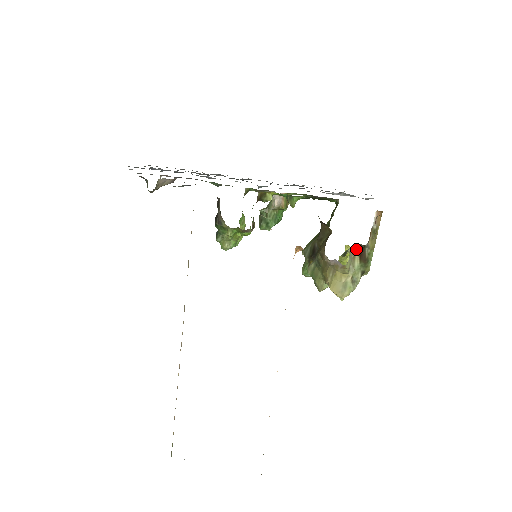
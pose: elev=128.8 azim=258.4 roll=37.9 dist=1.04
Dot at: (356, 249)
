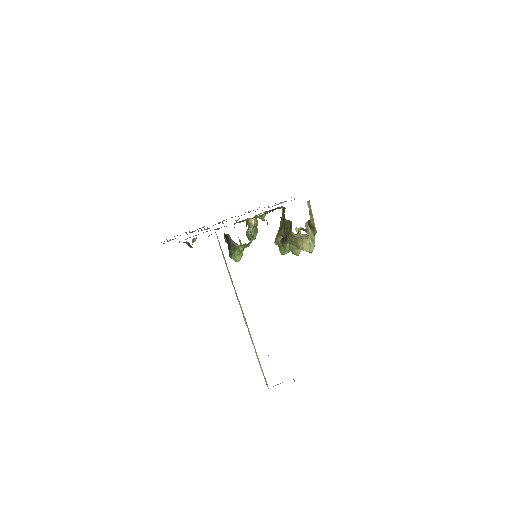
Dot at: (307, 224)
